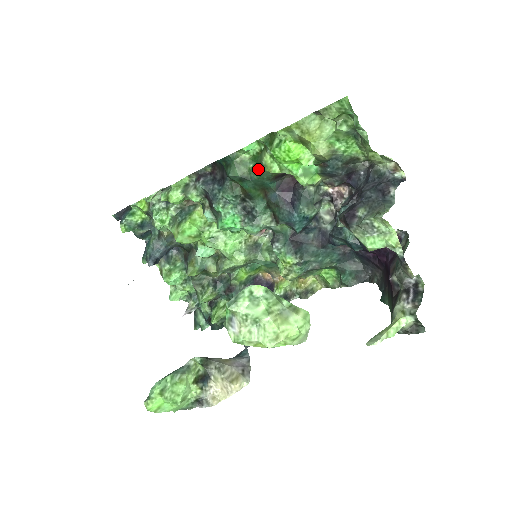
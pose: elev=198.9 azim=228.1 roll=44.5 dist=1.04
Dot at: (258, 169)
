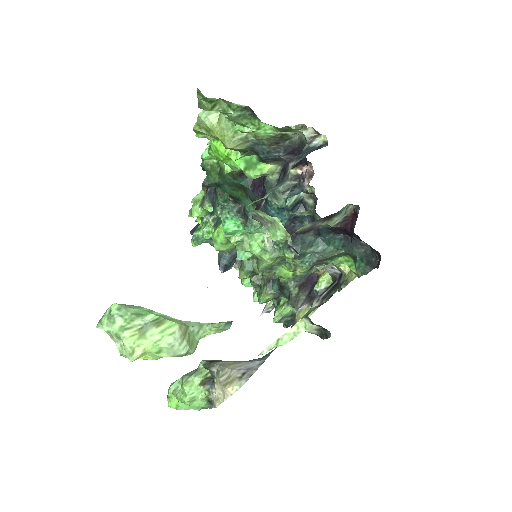
Dot at: (220, 172)
